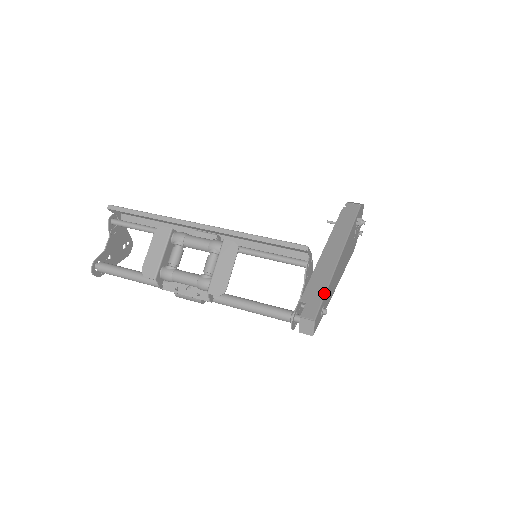
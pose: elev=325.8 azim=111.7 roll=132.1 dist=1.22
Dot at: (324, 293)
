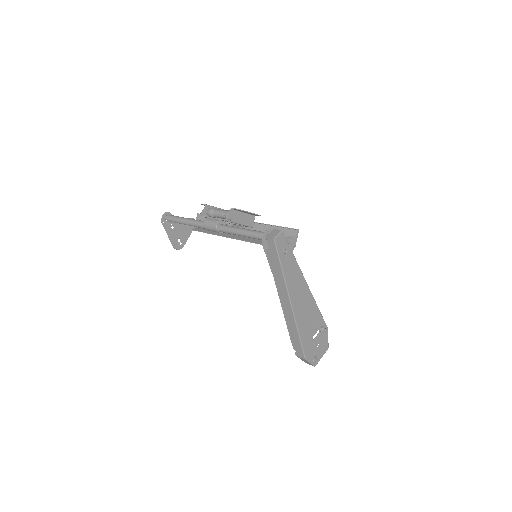
Dot at: (291, 250)
